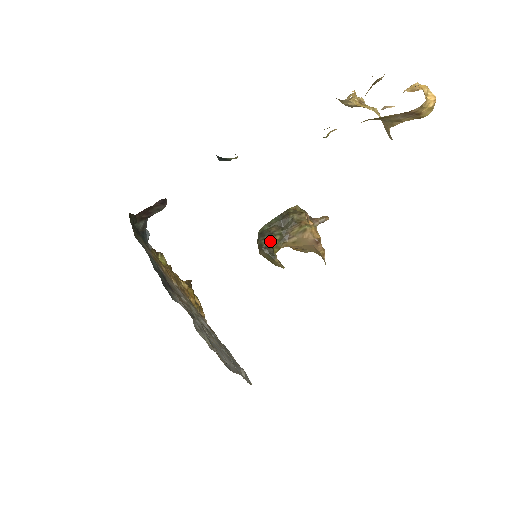
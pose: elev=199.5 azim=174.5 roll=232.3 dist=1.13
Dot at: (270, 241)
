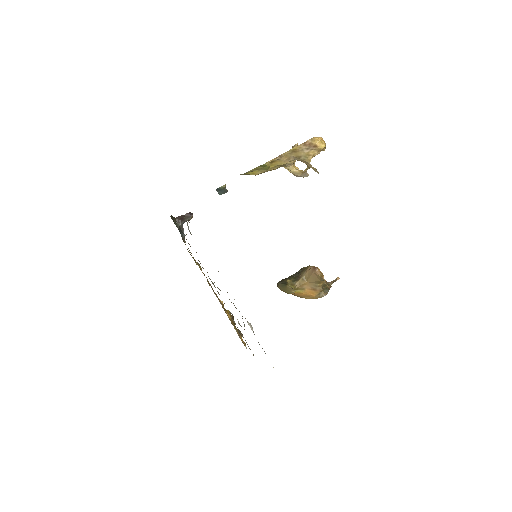
Dot at: (285, 280)
